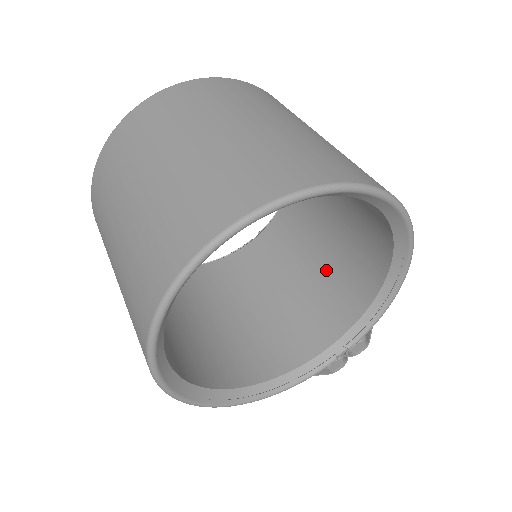
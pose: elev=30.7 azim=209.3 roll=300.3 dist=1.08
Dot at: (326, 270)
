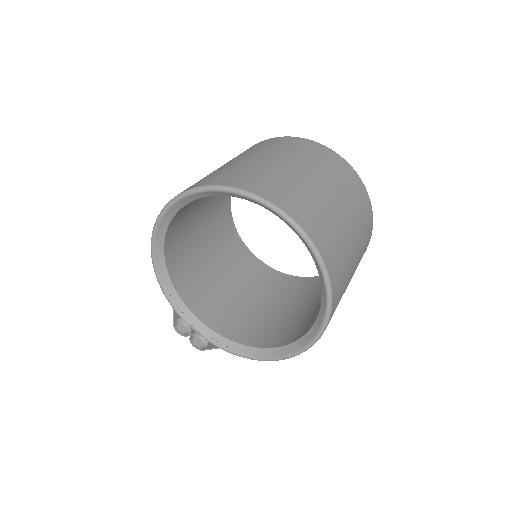
Dot at: (250, 310)
